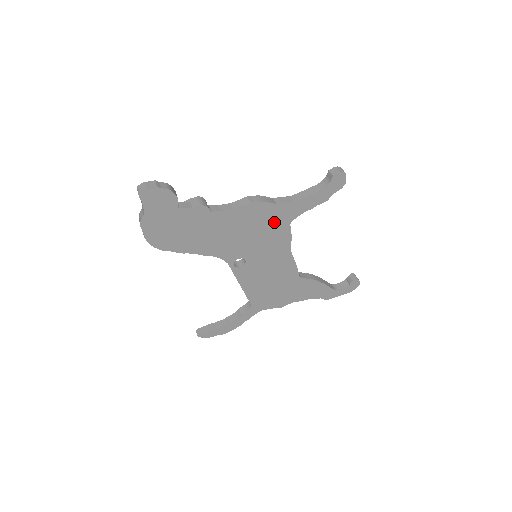
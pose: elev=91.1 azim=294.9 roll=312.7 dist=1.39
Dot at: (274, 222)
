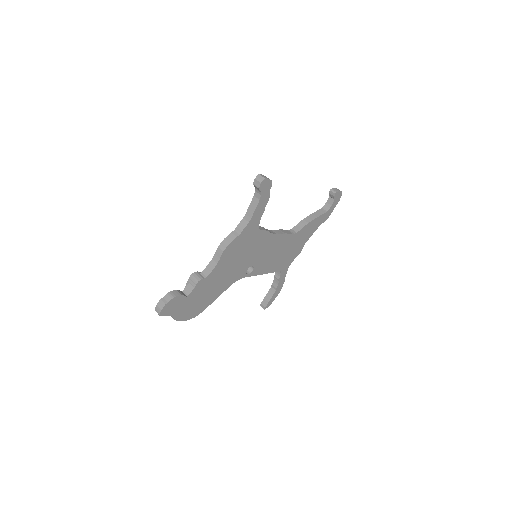
Dot at: (248, 240)
